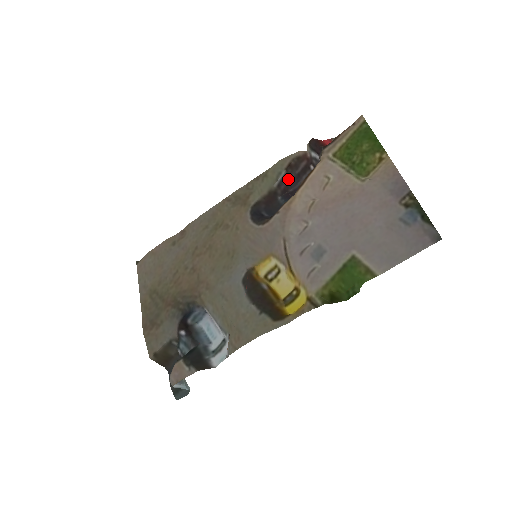
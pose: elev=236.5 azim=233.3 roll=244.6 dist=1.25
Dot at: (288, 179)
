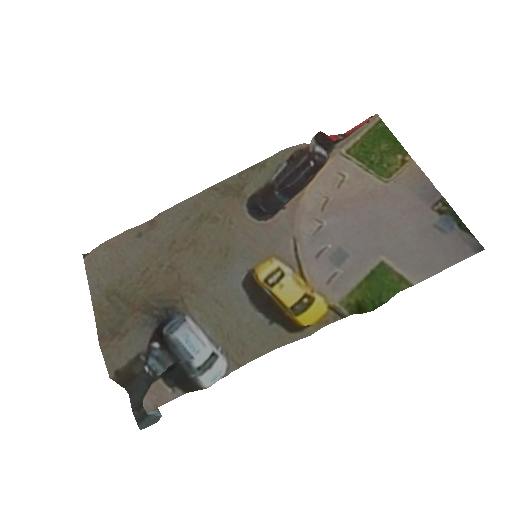
Dot at: (287, 173)
